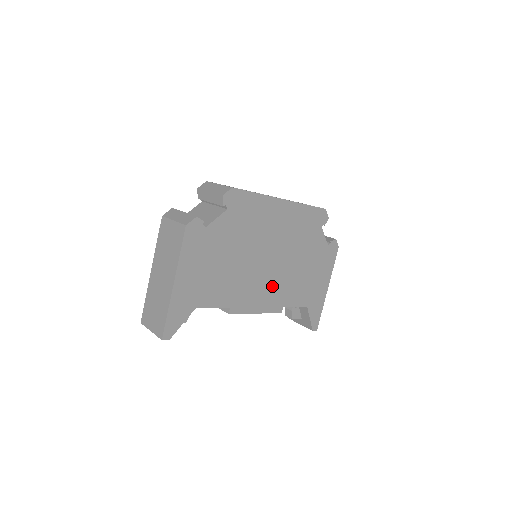
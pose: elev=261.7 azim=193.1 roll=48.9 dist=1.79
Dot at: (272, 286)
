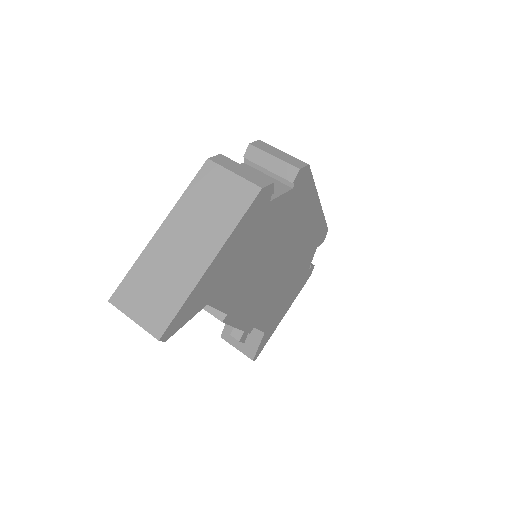
Dot at: (262, 299)
